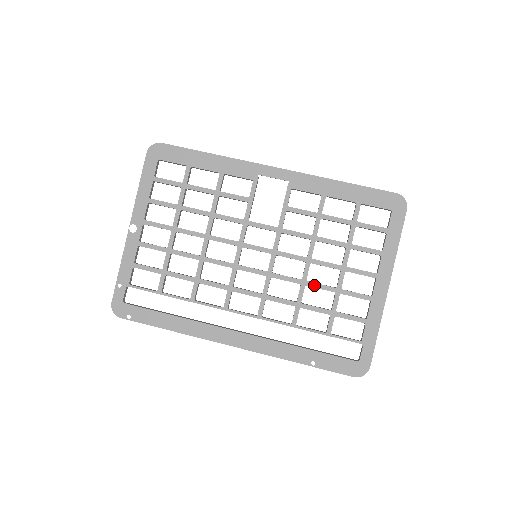
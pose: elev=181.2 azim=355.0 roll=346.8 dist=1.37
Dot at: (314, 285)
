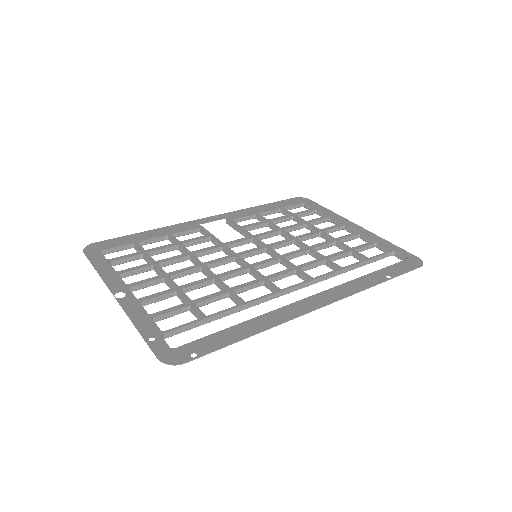
Dot at: (317, 245)
